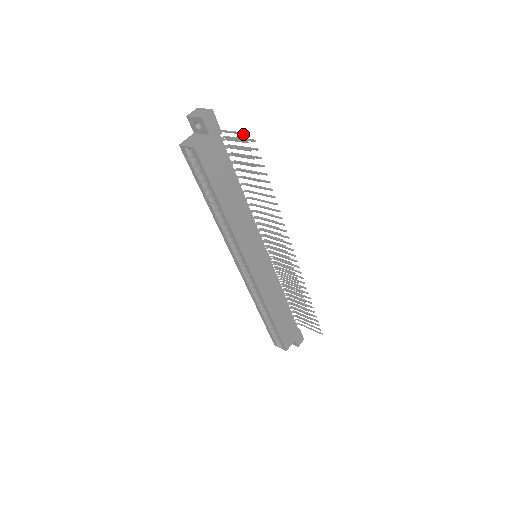
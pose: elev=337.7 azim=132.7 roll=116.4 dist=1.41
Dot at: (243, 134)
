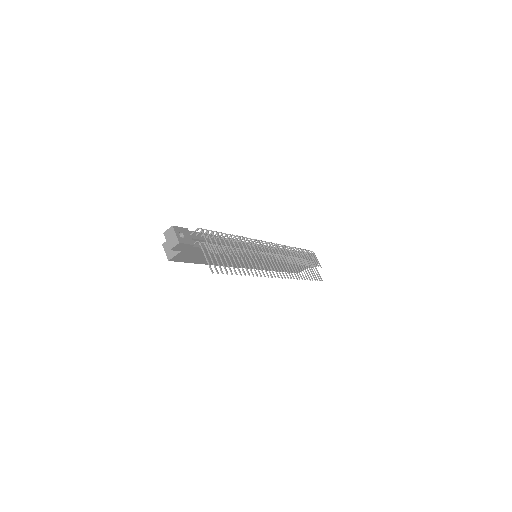
Dot at: (211, 251)
